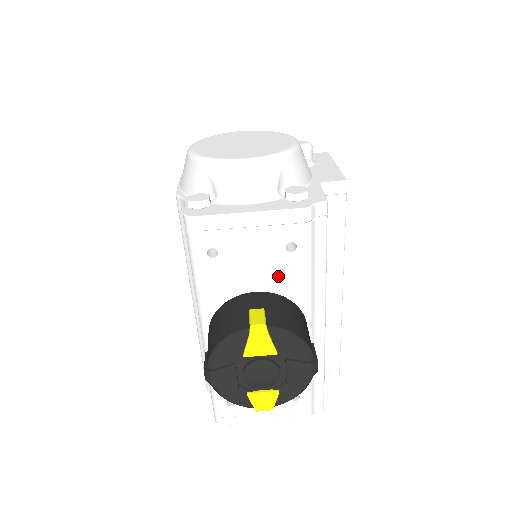
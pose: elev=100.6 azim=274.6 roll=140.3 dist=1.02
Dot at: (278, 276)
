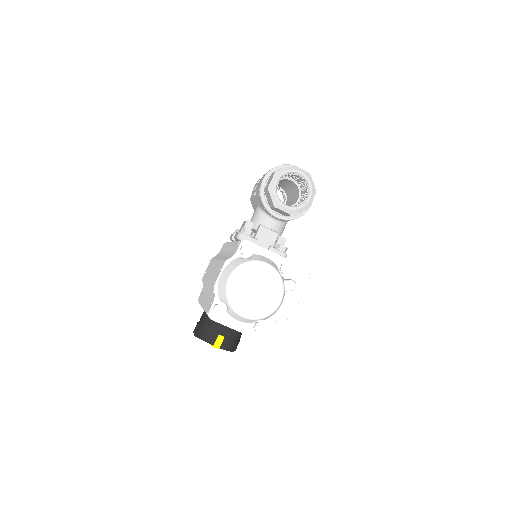
Dot at: occluded
